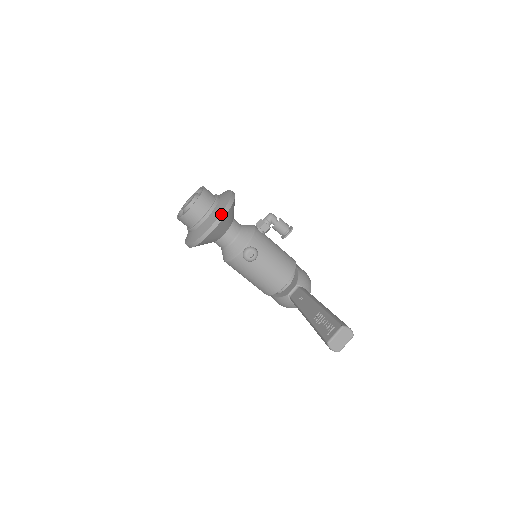
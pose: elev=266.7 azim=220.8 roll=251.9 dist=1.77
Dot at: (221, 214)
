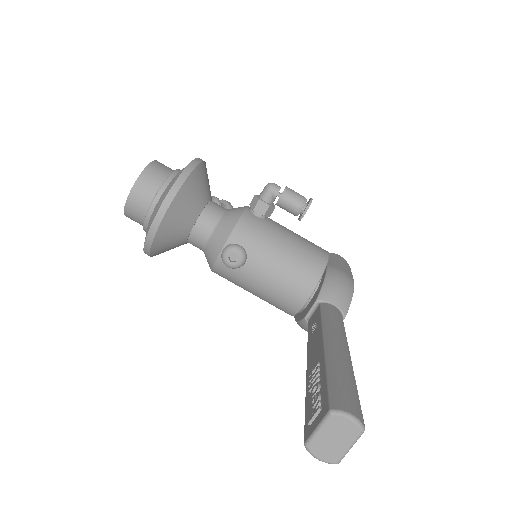
Dot at: (164, 200)
